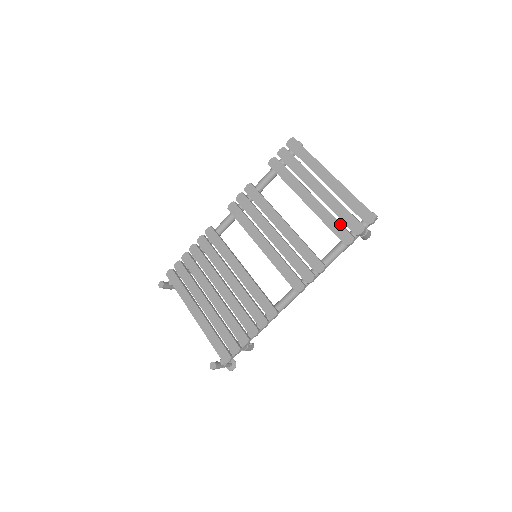
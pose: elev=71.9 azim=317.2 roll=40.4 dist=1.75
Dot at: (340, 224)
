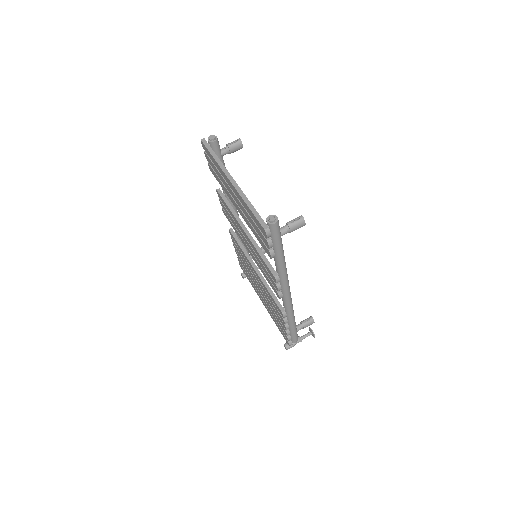
Dot at: (258, 236)
